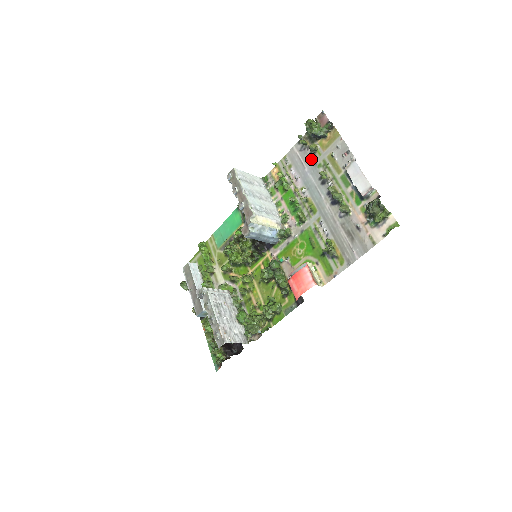
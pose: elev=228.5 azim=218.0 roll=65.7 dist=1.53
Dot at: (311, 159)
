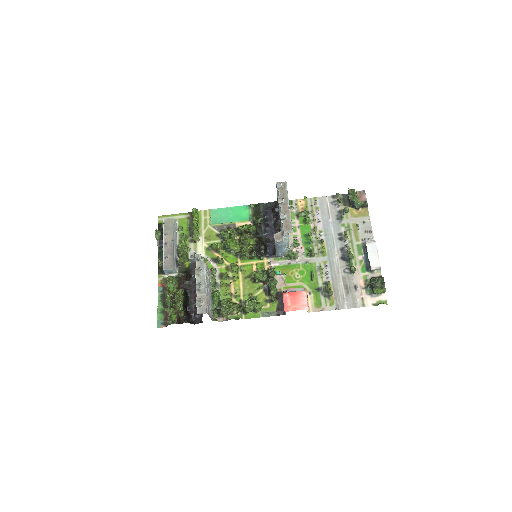
Dot at: (338, 216)
